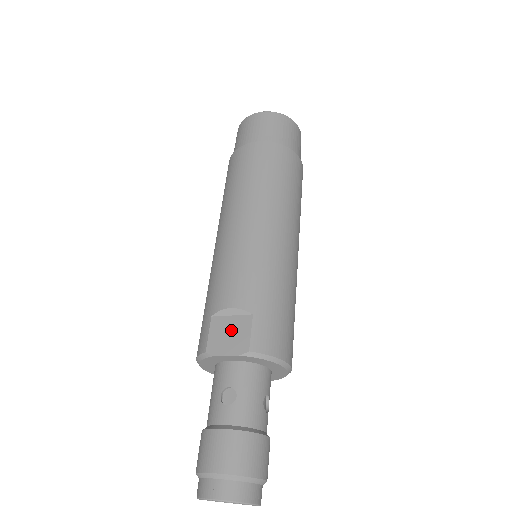
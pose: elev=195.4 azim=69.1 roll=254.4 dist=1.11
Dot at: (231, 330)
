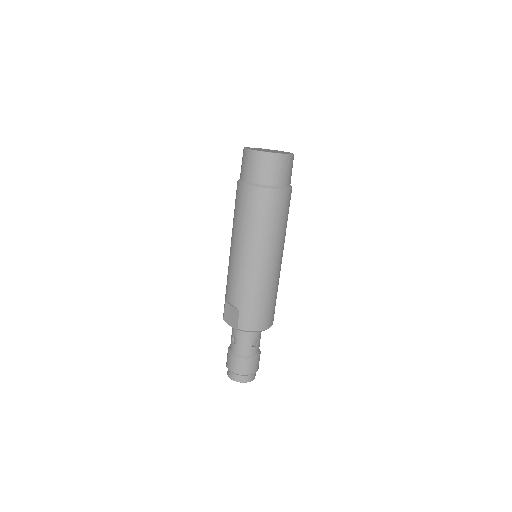
Dot at: (232, 314)
